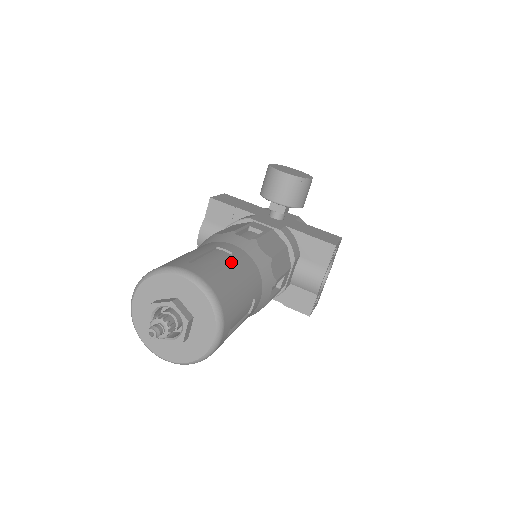
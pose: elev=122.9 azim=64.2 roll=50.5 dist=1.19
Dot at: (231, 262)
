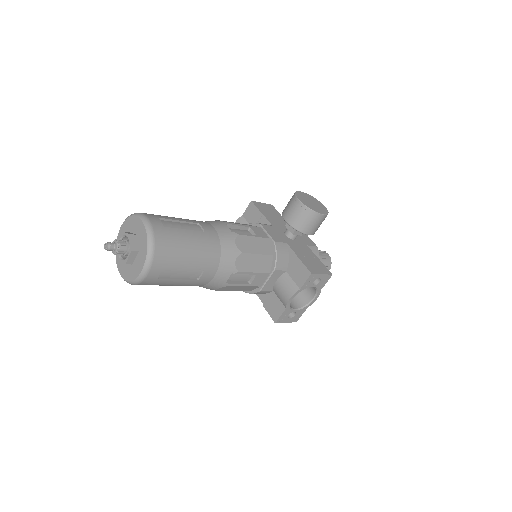
Dot at: (194, 234)
